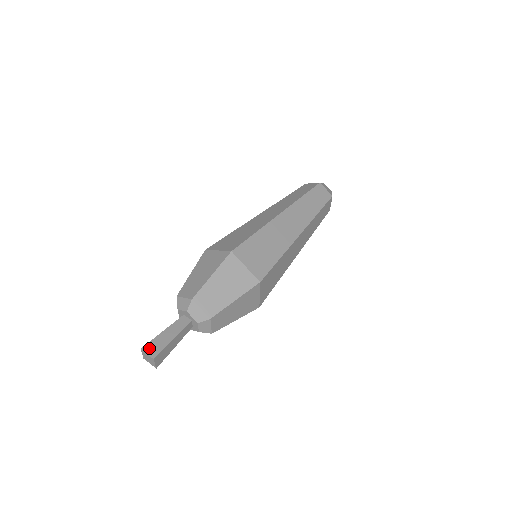
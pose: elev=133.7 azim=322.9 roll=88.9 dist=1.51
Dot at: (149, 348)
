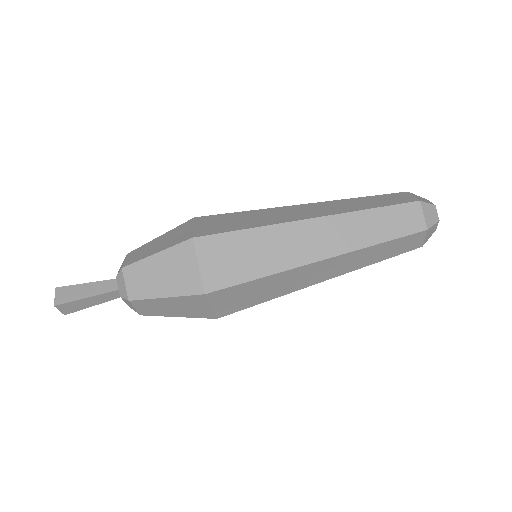
Dot at: (62, 292)
